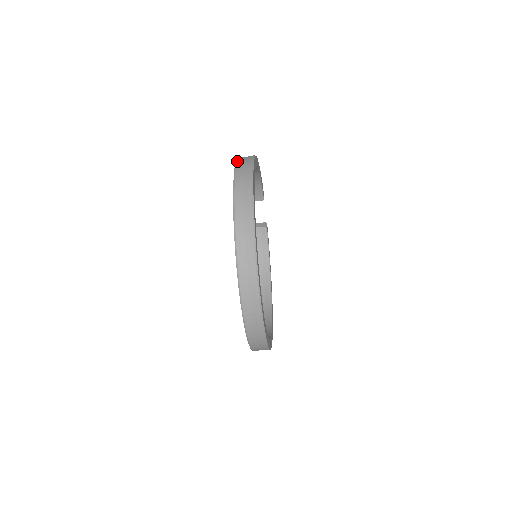
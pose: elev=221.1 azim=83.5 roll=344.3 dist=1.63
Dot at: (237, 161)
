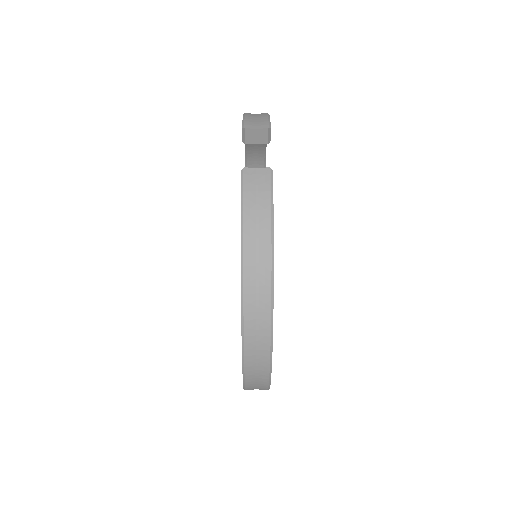
Dot at: (245, 375)
